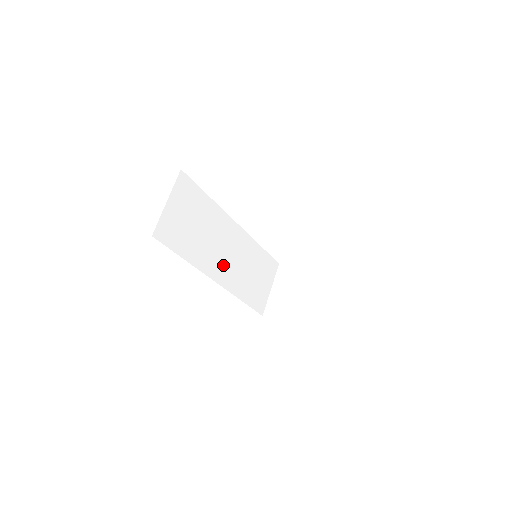
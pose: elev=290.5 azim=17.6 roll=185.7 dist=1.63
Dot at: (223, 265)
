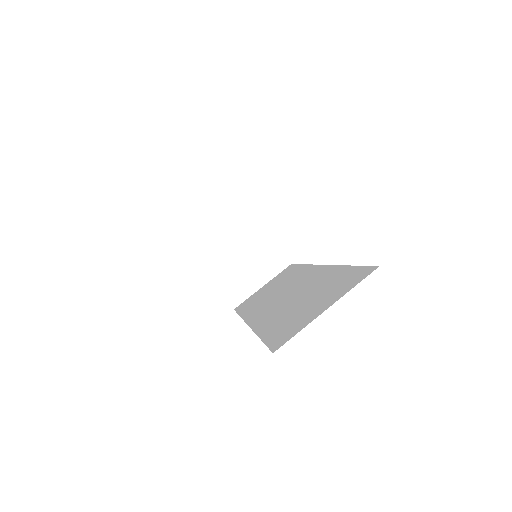
Dot at: occluded
